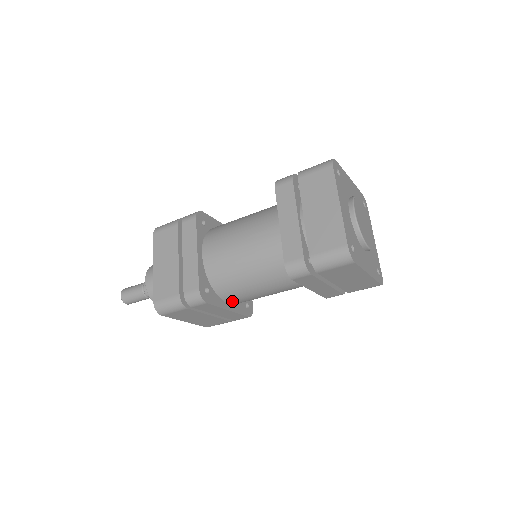
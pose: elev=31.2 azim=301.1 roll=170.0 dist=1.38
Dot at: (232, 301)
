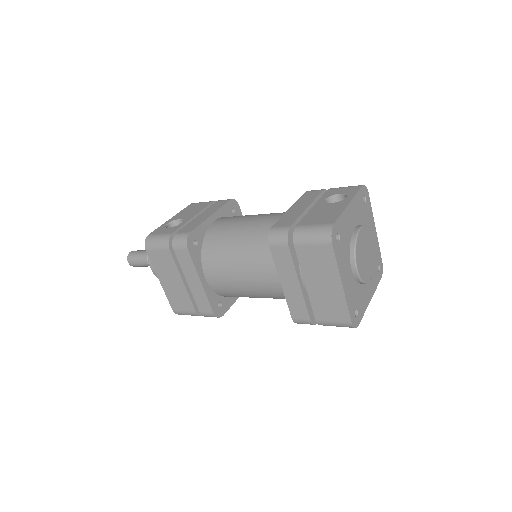
Dot at: occluded
